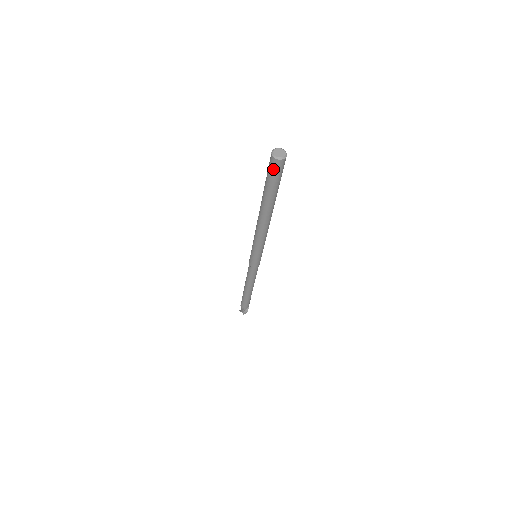
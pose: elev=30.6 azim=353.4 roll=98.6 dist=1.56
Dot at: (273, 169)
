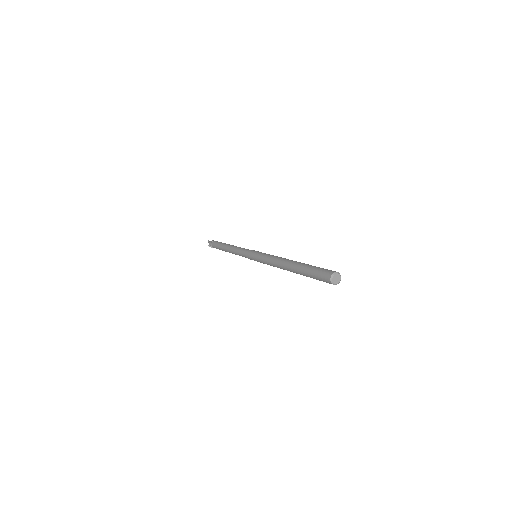
Dot at: (323, 277)
